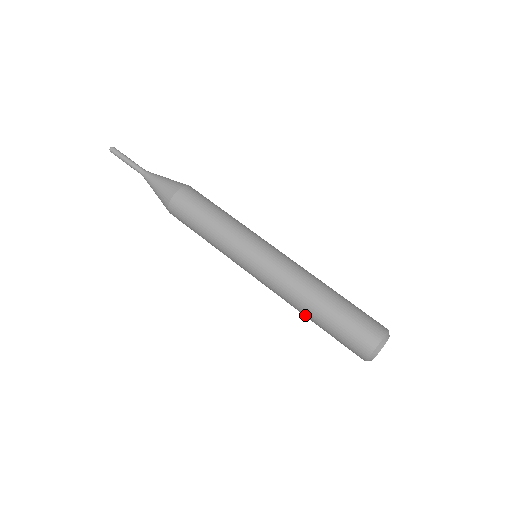
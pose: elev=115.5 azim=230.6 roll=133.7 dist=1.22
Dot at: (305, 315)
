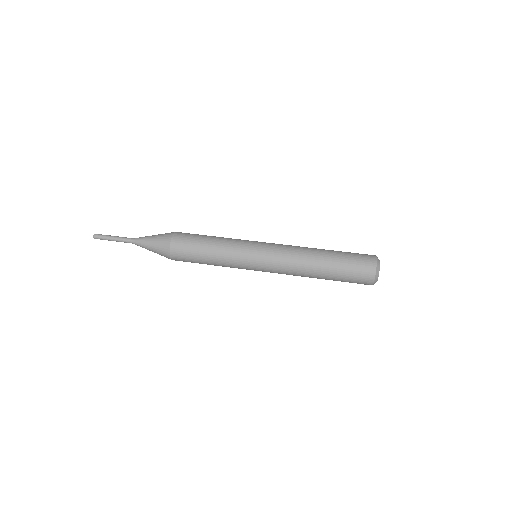
Dot at: (315, 277)
